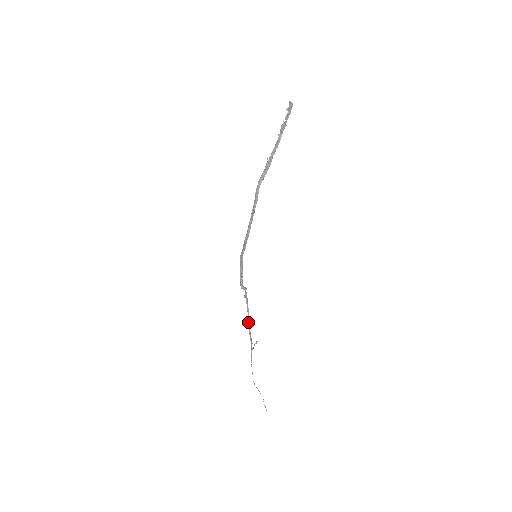
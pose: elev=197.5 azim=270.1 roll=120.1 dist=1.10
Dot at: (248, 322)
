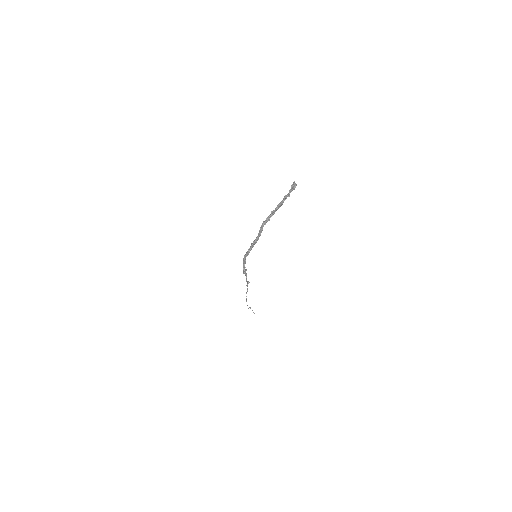
Dot at: (247, 285)
